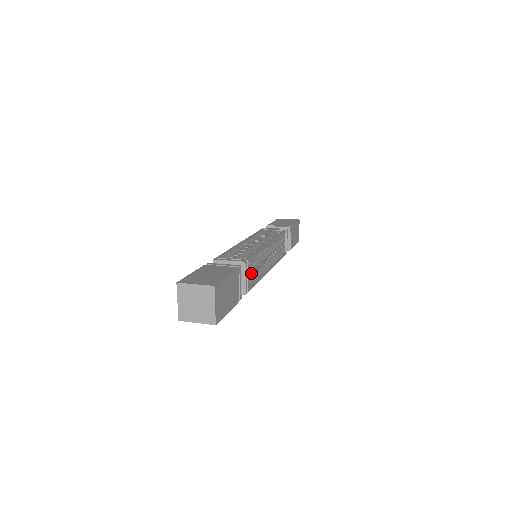
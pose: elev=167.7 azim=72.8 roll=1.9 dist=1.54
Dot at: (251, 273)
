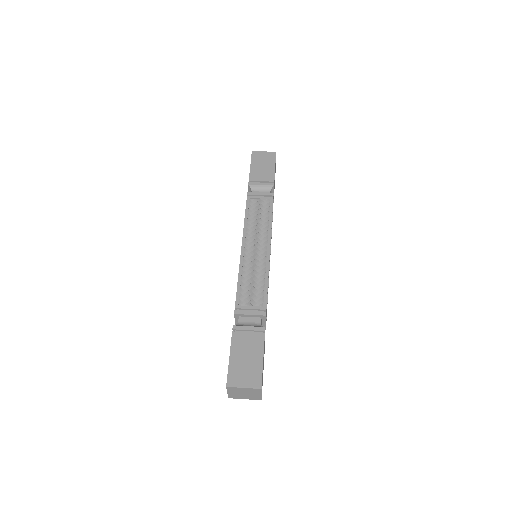
Dot at: occluded
